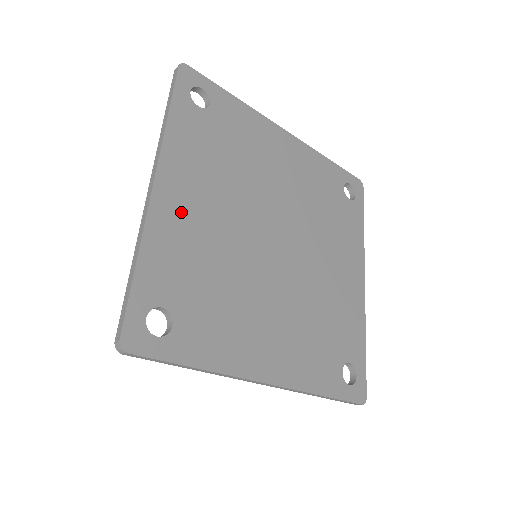
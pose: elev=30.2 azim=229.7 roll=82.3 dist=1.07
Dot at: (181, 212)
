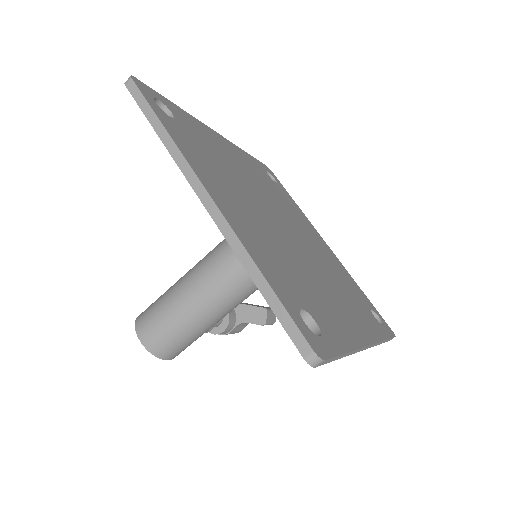
Dot at: (239, 218)
